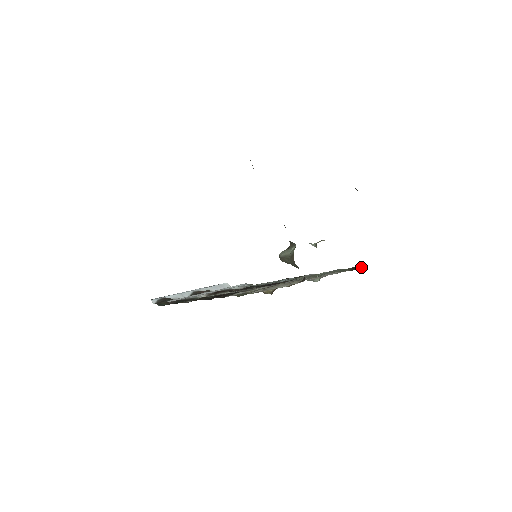
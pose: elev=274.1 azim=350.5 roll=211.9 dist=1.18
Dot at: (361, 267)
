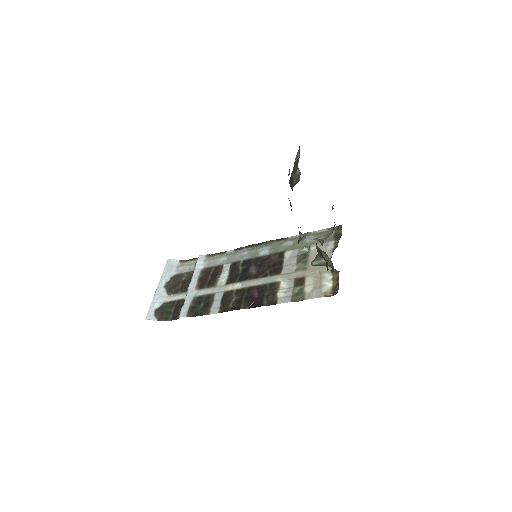
Dot at: (330, 228)
